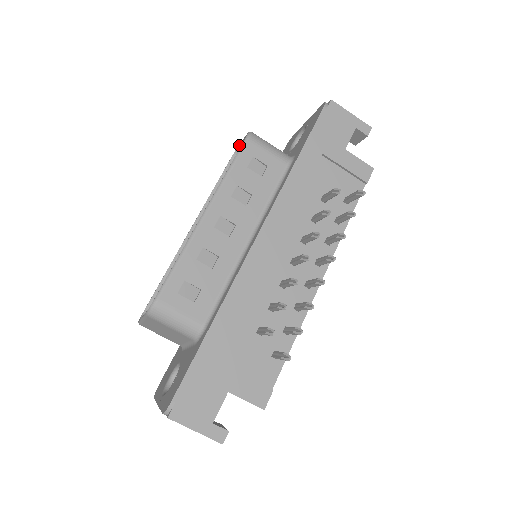
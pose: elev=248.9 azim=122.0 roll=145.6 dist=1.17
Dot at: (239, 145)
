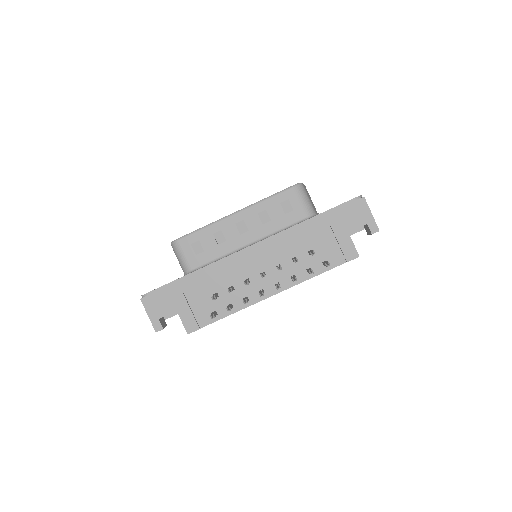
Dot at: occluded
